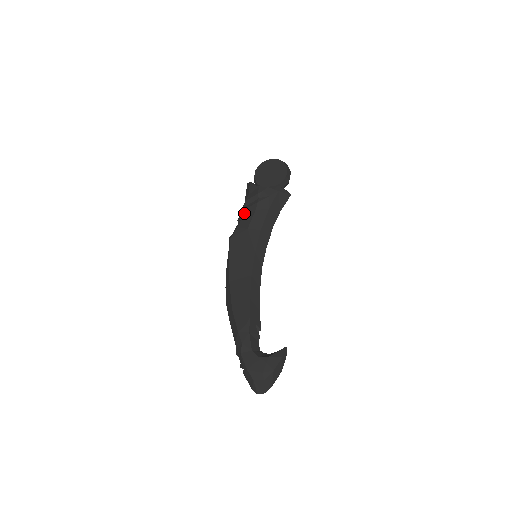
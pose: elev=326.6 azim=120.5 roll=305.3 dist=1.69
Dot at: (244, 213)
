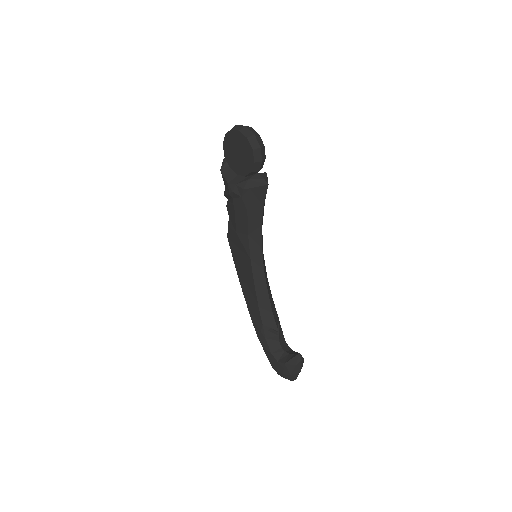
Dot at: (228, 210)
